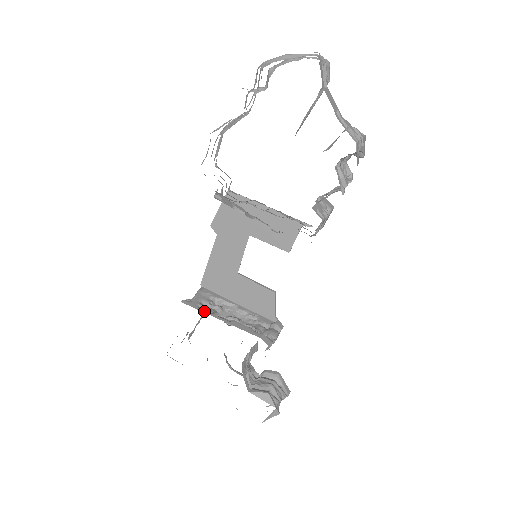
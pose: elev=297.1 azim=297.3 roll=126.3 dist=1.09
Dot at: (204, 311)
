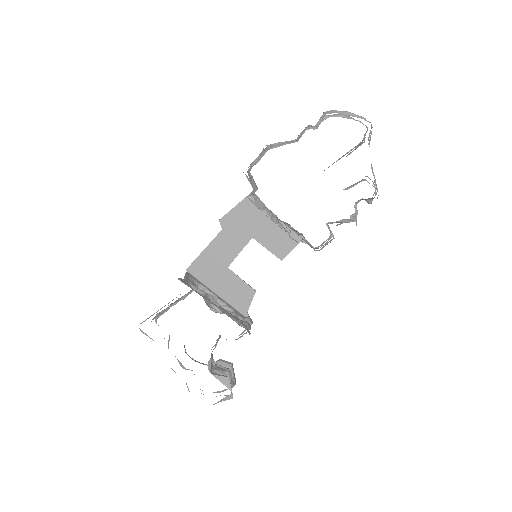
Dot at: (197, 292)
